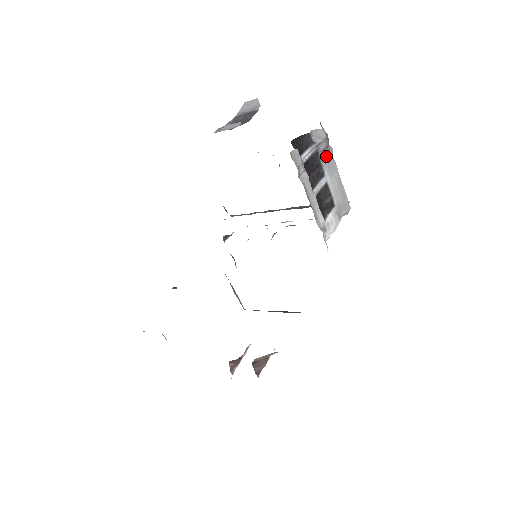
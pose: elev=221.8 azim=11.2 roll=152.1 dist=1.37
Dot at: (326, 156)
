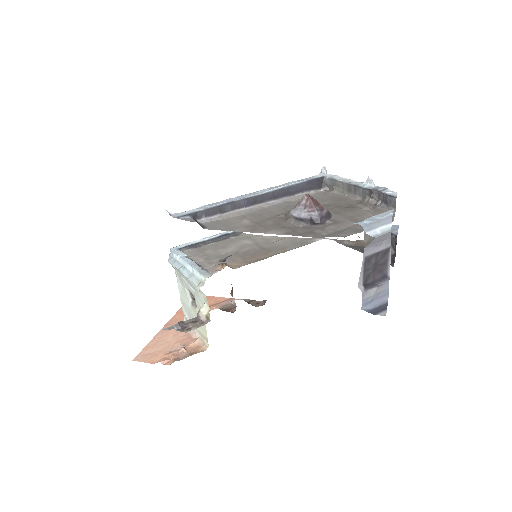
Dot at: occluded
